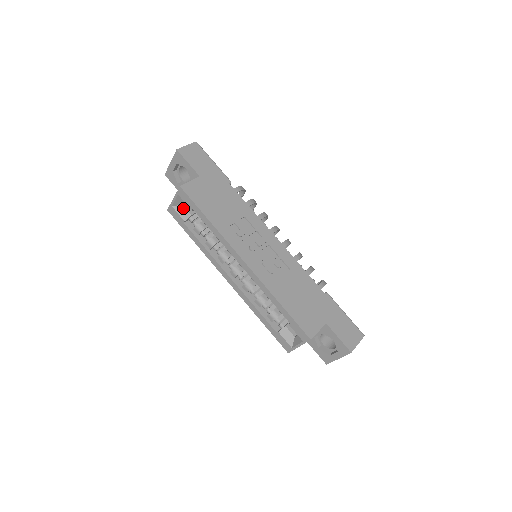
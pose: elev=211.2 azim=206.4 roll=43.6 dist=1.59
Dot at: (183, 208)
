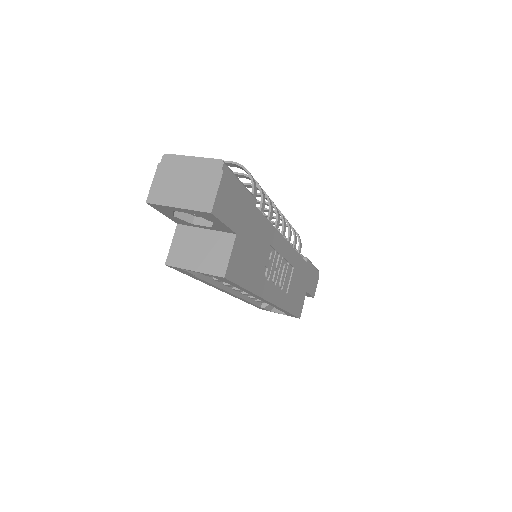
Dot at: occluded
